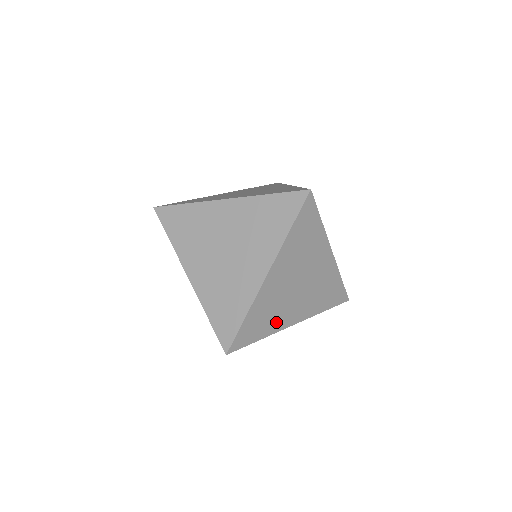
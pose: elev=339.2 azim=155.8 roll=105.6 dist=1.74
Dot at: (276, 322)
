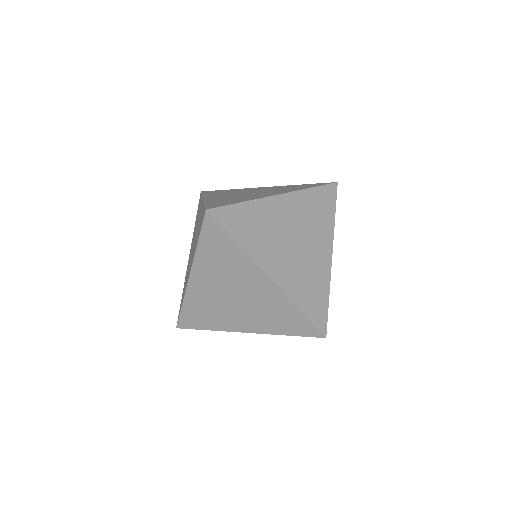
Dot at: occluded
